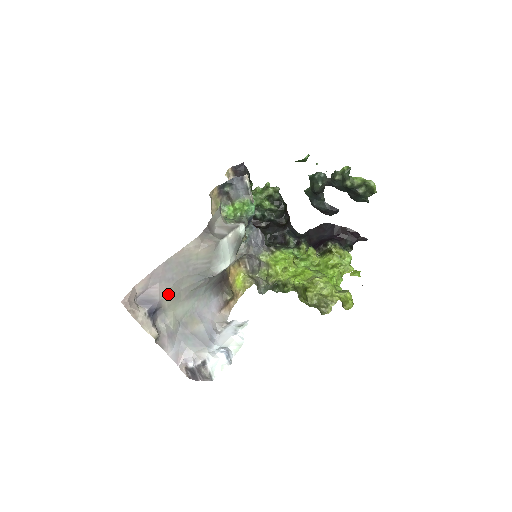
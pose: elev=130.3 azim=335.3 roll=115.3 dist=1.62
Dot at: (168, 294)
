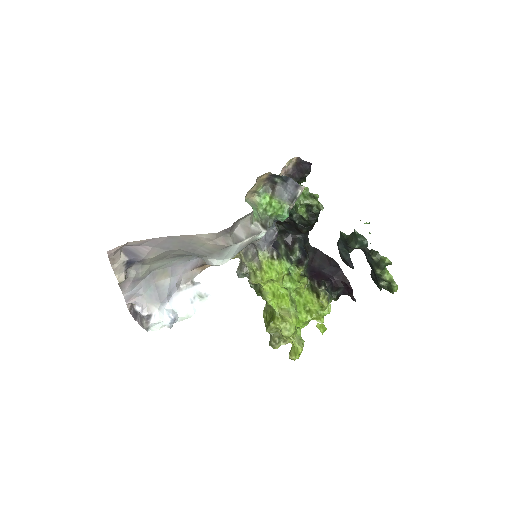
Dot at: (155, 256)
